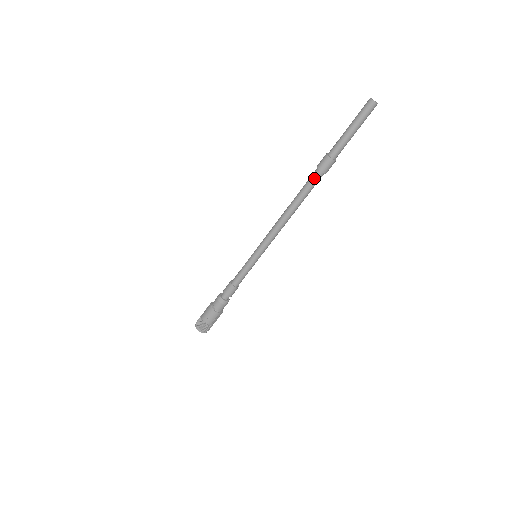
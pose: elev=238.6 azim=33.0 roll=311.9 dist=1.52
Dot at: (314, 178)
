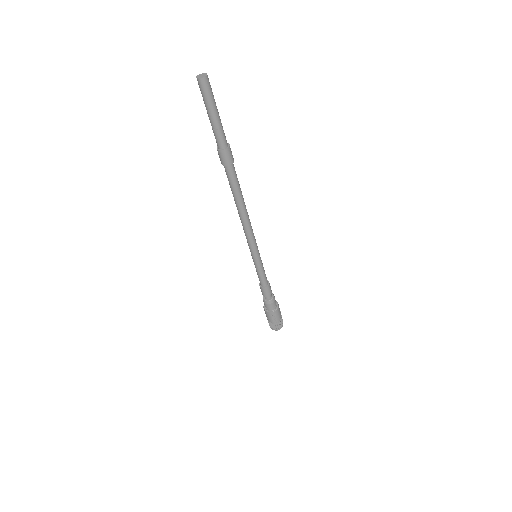
Dot at: (226, 173)
